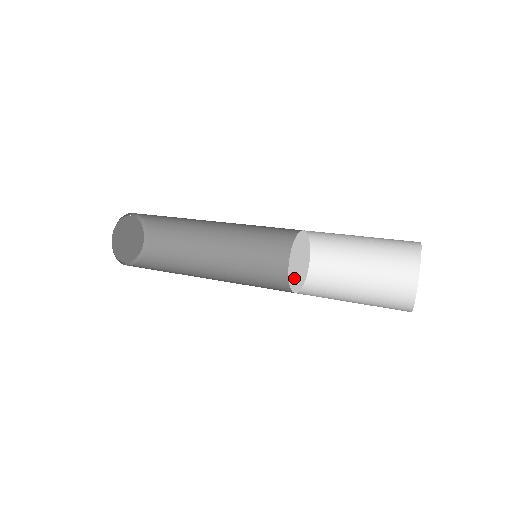
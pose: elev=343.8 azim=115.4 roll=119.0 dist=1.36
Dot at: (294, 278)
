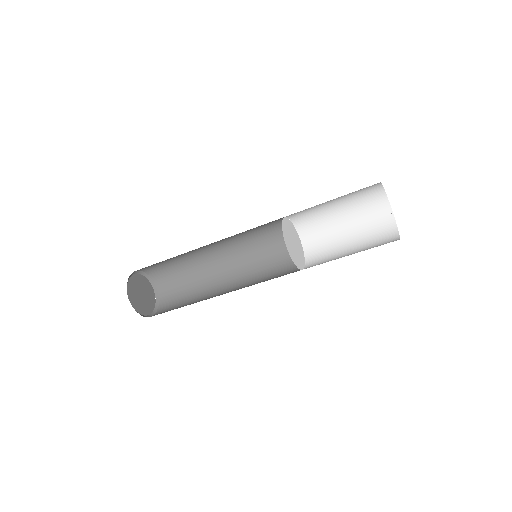
Dot at: (291, 250)
